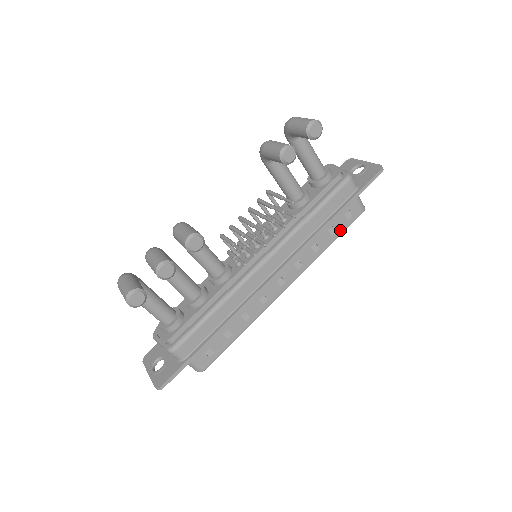
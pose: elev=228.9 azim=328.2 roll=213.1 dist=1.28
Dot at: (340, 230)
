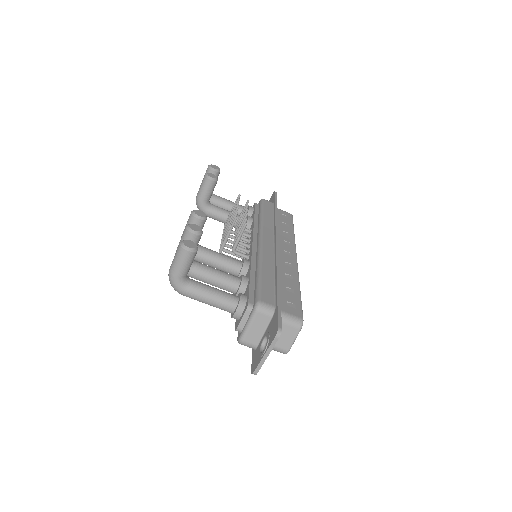
Dot at: (290, 224)
